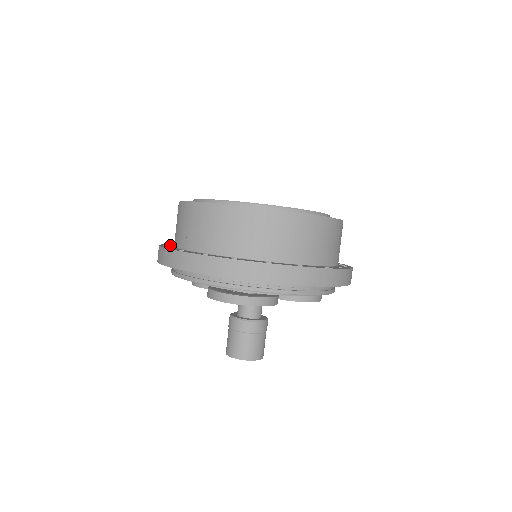
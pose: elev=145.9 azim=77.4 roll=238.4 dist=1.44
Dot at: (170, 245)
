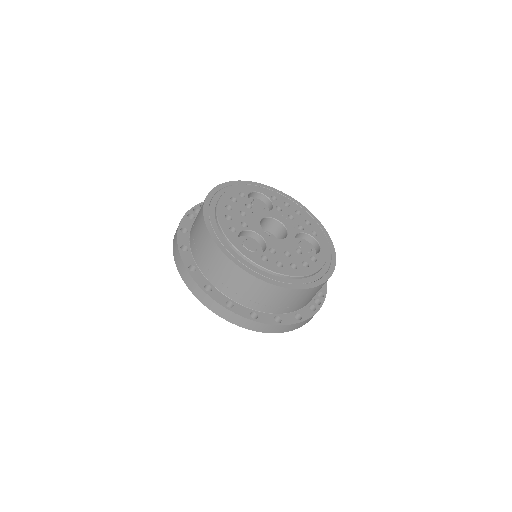
Dot at: (199, 210)
